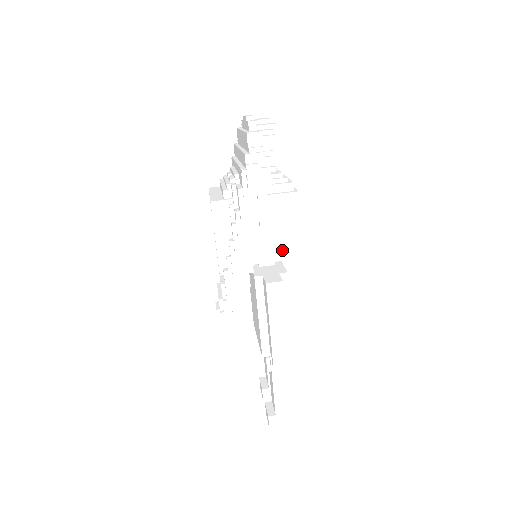
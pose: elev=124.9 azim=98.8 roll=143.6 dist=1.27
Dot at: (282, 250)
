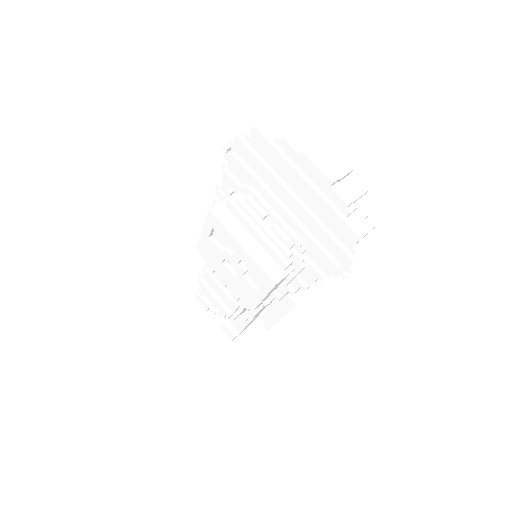
Dot at: occluded
